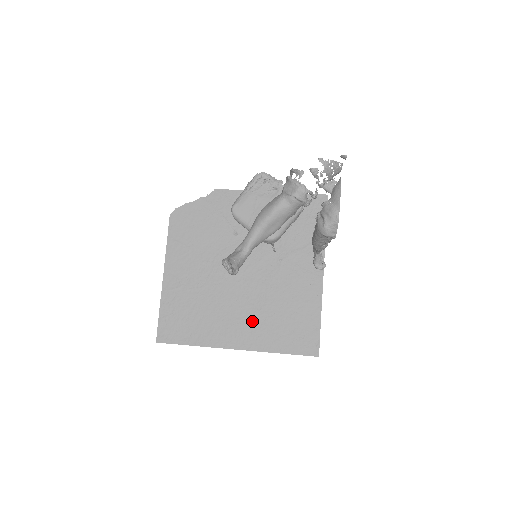
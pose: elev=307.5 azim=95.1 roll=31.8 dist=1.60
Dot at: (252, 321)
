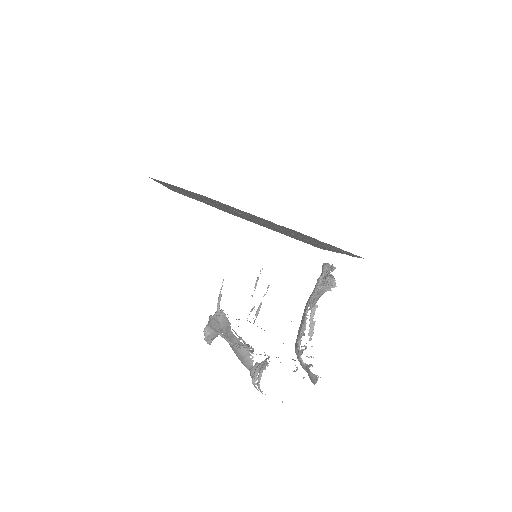
Dot at: (263, 225)
